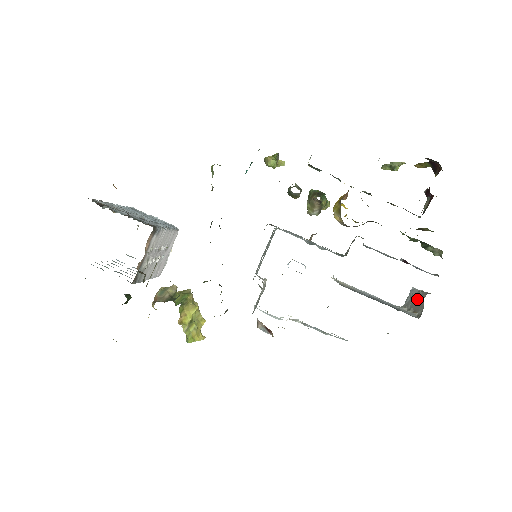
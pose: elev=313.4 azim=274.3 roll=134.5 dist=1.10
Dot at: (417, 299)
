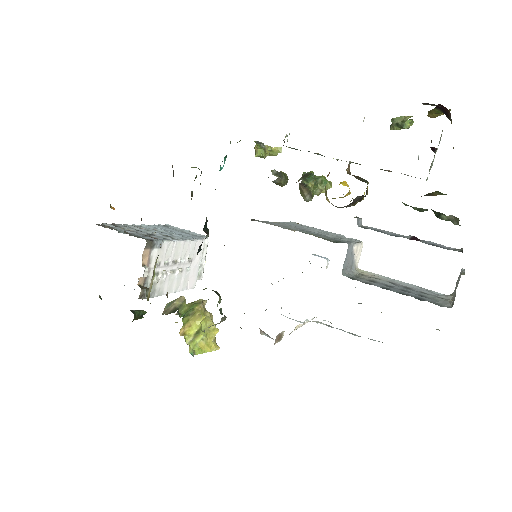
Dot at: (456, 283)
